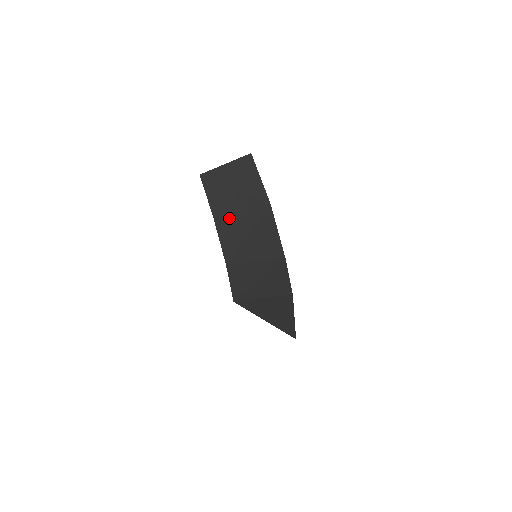
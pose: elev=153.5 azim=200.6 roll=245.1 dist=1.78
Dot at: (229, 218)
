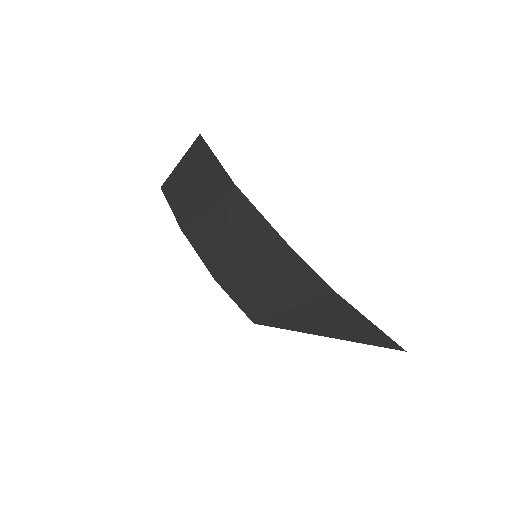
Dot at: (197, 223)
